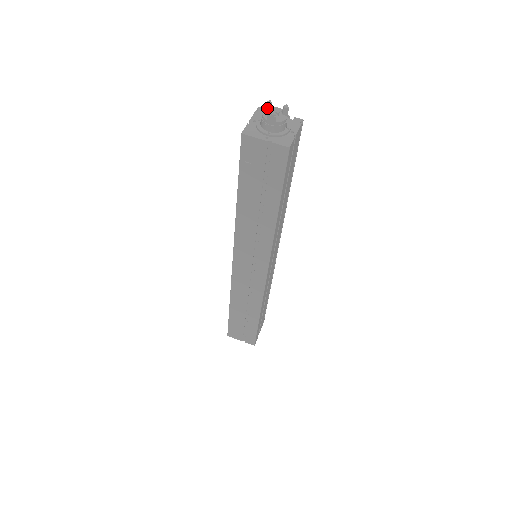
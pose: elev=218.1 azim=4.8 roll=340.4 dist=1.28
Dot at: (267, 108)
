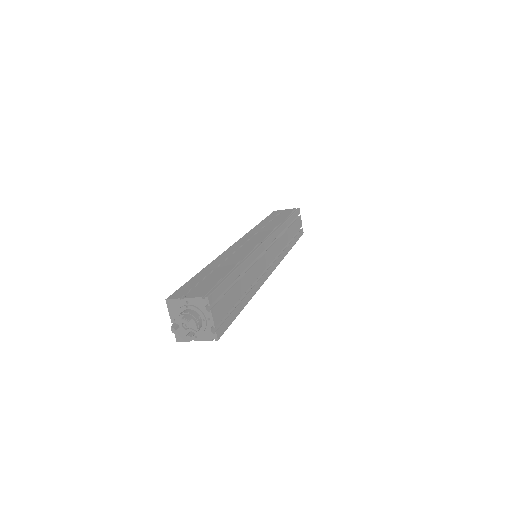
Dot at: (185, 319)
